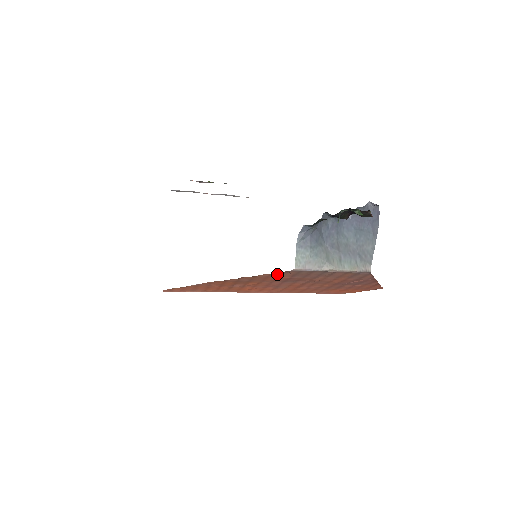
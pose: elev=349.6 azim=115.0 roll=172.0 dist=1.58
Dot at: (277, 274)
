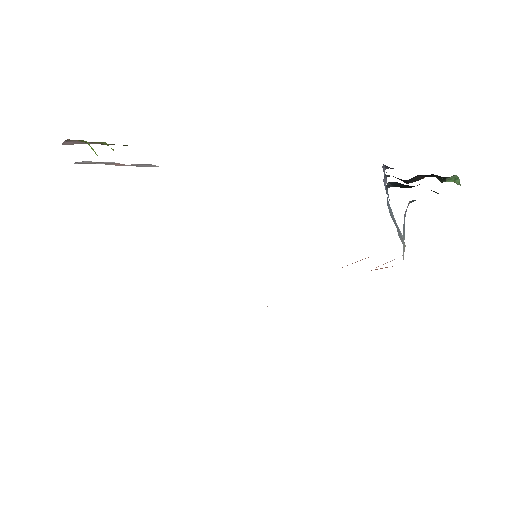
Dot at: occluded
